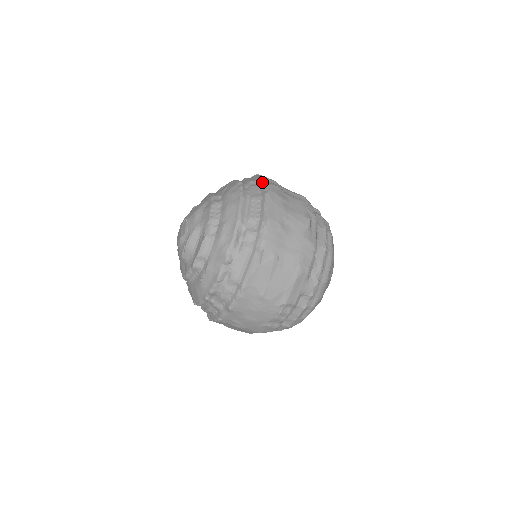
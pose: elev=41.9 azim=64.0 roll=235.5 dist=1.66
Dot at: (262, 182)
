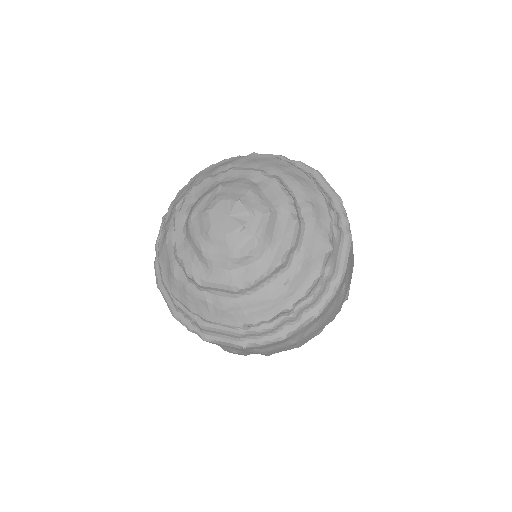
Dot at: (292, 160)
